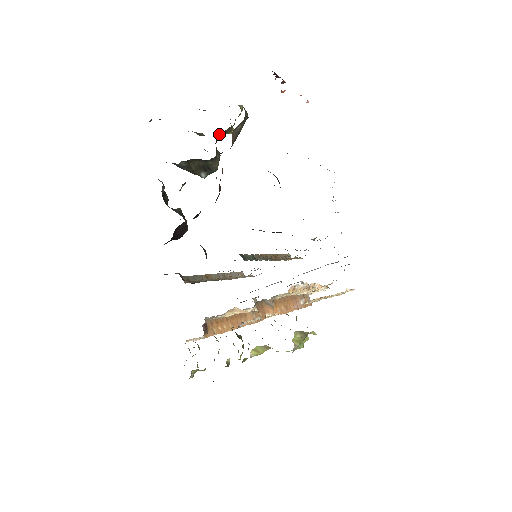
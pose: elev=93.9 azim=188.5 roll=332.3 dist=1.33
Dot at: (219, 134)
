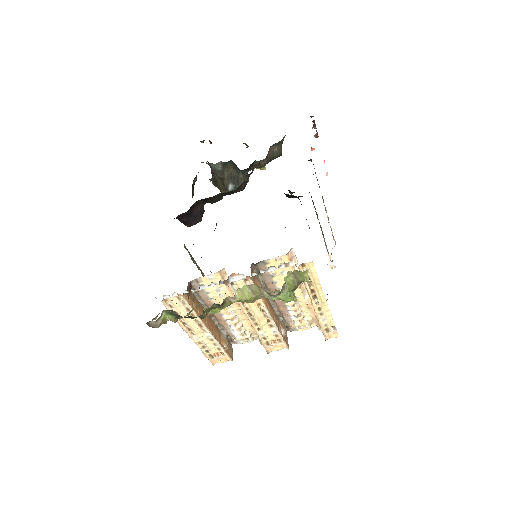
Dot at: occluded
